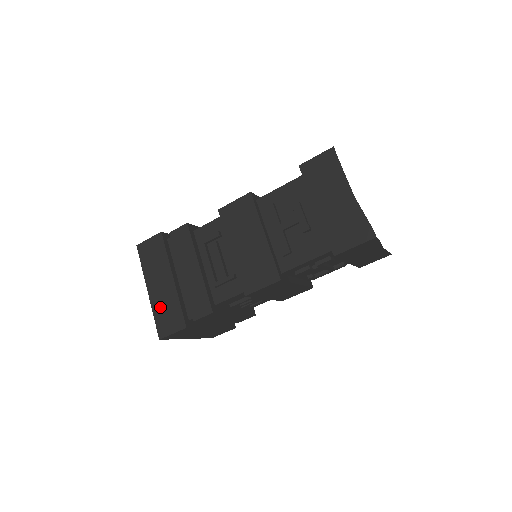
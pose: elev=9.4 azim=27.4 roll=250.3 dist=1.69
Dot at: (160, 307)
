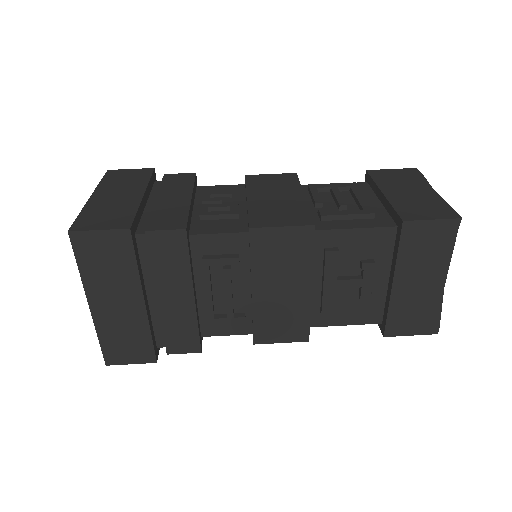
Dot at: (113, 331)
